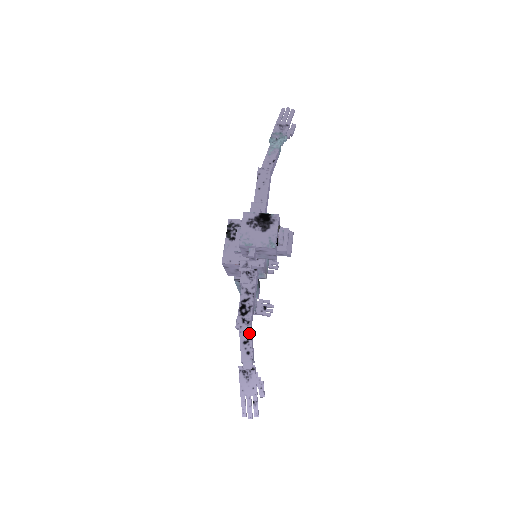
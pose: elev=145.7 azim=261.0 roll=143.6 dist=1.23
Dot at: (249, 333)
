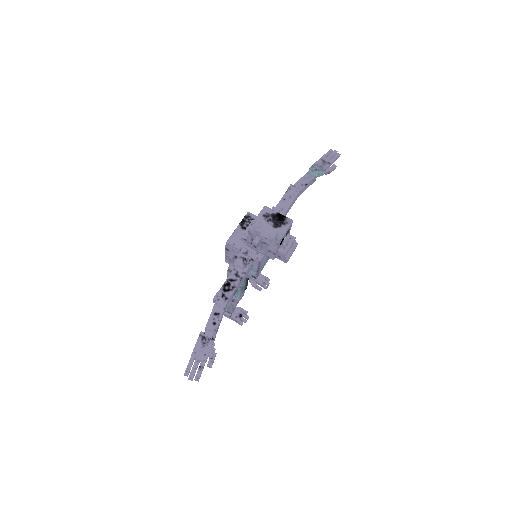
Dot at: (223, 308)
